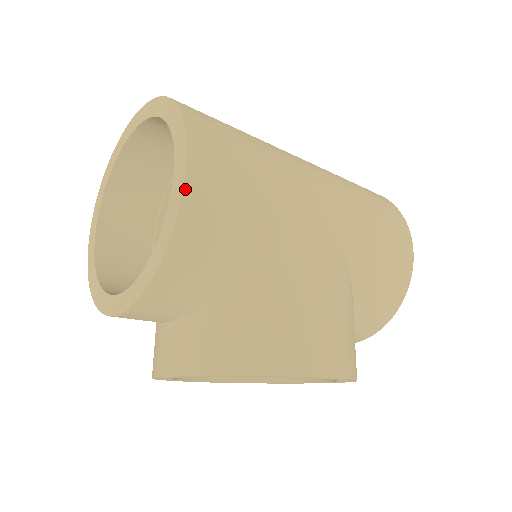
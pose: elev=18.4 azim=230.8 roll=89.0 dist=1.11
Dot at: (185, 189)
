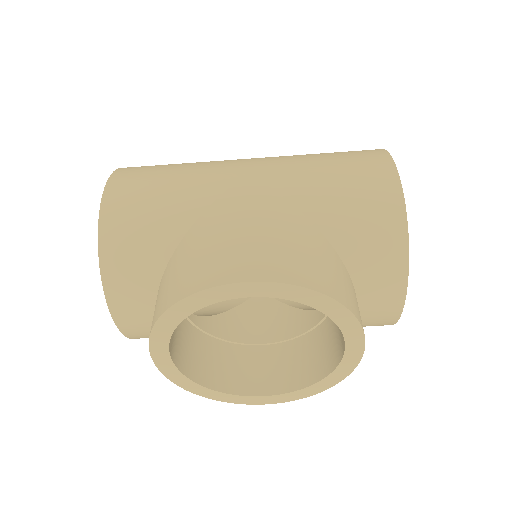
Dot at: (103, 198)
